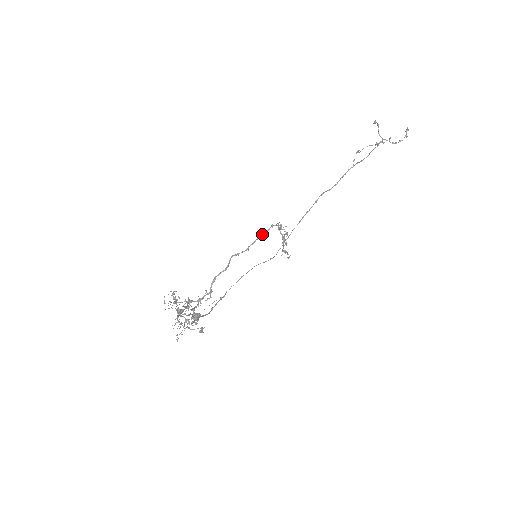
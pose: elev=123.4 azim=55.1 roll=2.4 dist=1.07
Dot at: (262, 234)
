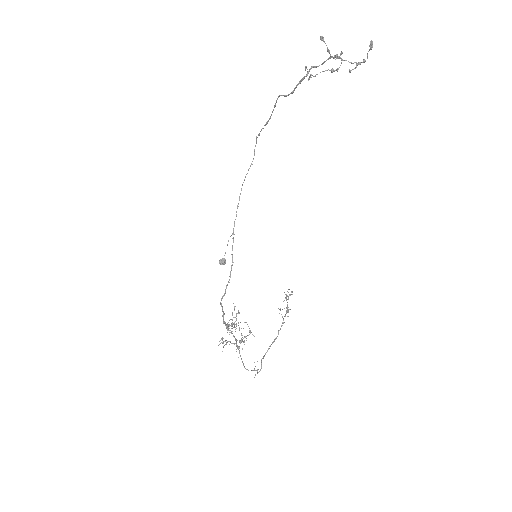
Dot at: (274, 340)
